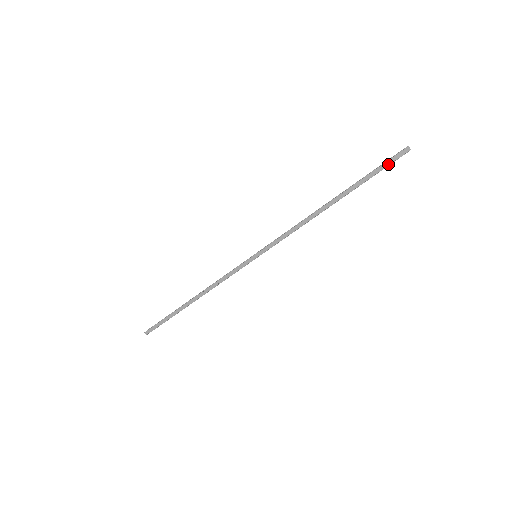
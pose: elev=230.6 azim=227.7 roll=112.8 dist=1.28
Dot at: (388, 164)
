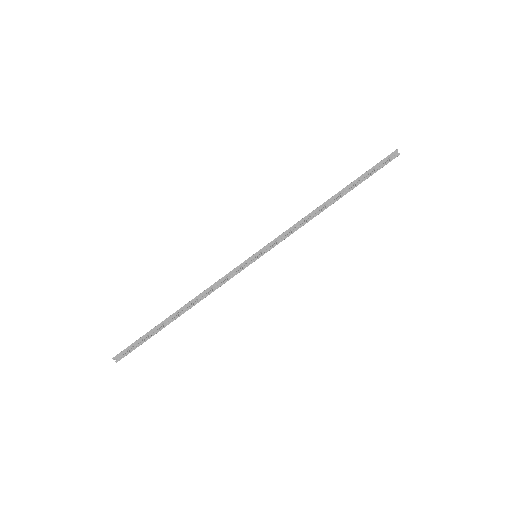
Dot at: (380, 163)
